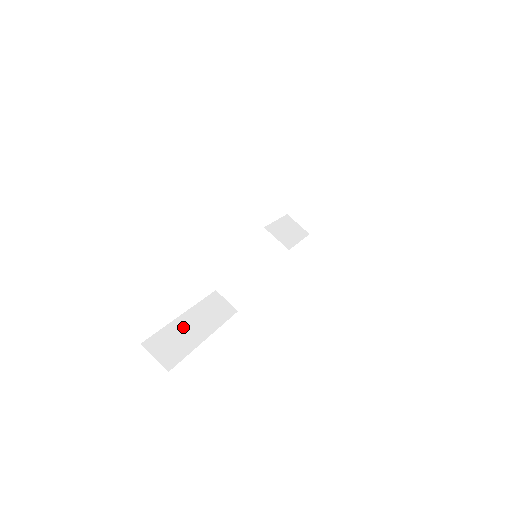
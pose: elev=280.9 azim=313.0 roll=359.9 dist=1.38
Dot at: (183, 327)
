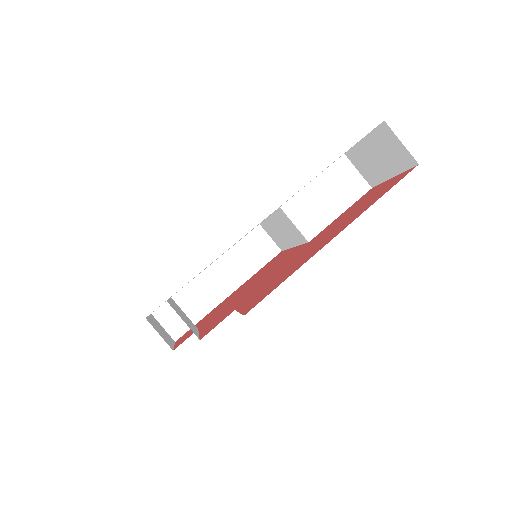
Dot at: (202, 286)
